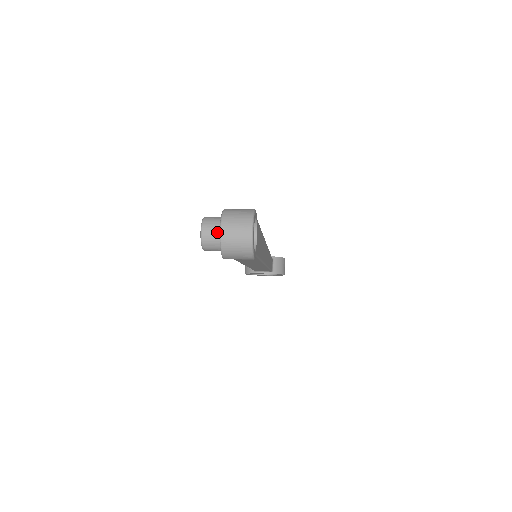
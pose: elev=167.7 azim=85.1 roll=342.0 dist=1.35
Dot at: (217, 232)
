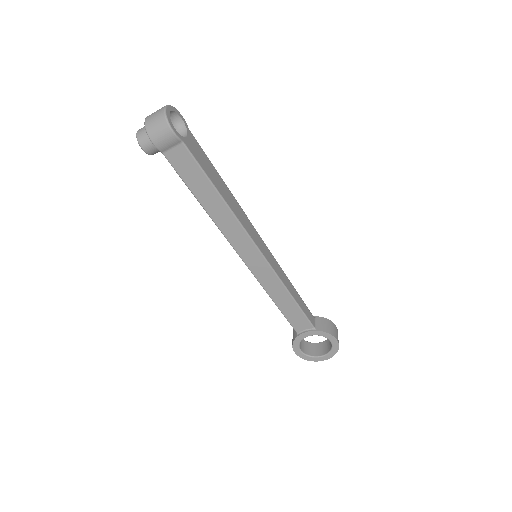
Dot at: occluded
